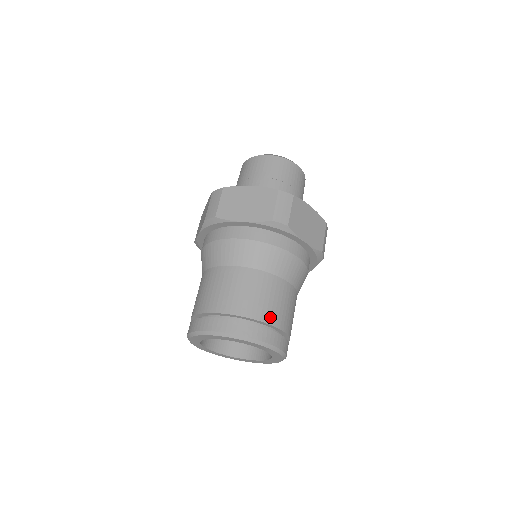
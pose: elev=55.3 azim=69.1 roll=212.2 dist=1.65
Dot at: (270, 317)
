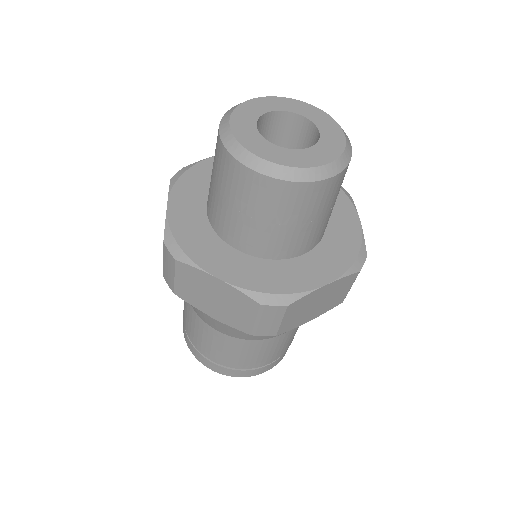
Dot at: (260, 363)
